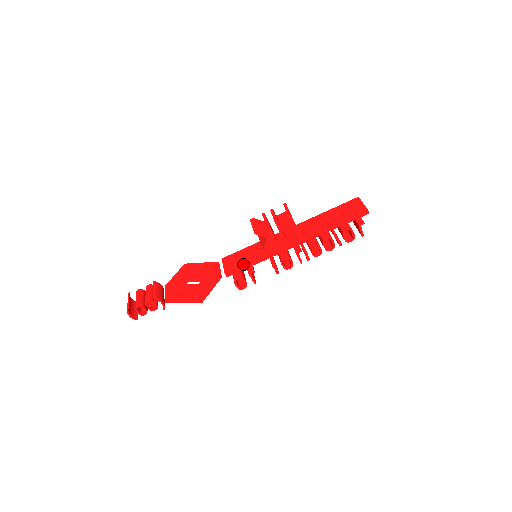
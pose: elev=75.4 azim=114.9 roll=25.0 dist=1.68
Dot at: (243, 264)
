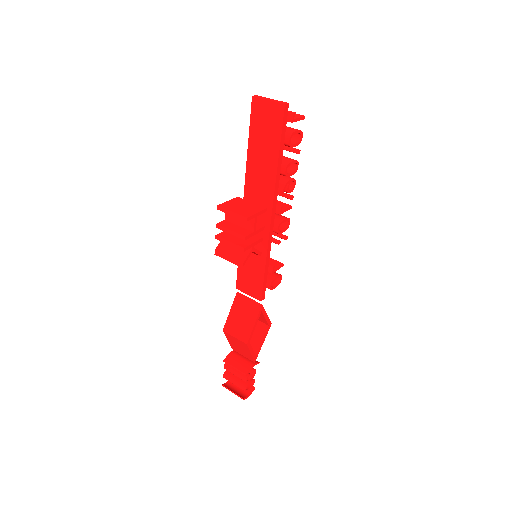
Dot at: (261, 279)
